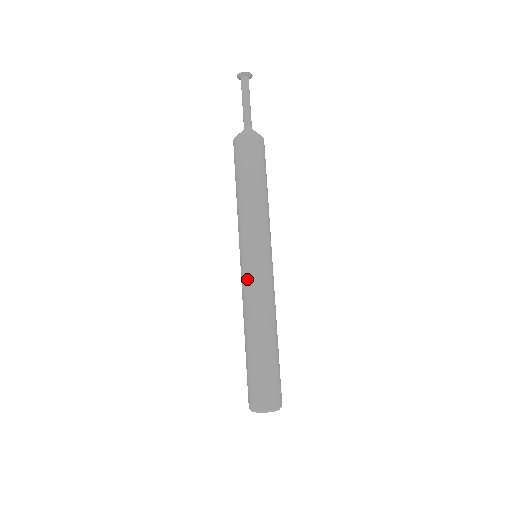
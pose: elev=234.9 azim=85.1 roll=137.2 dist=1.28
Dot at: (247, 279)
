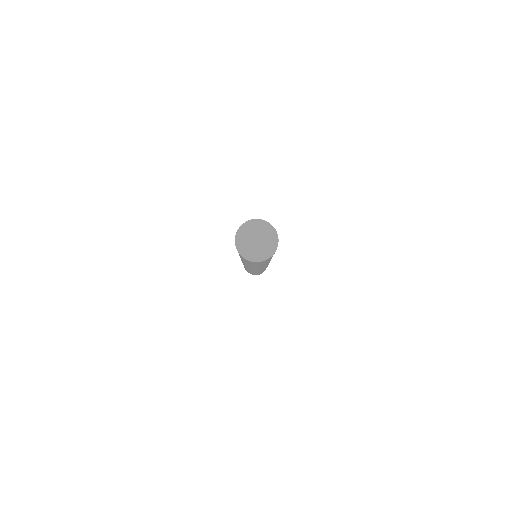
Dot at: occluded
